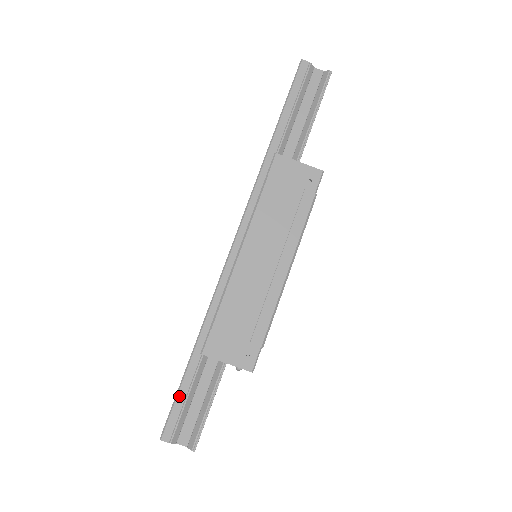
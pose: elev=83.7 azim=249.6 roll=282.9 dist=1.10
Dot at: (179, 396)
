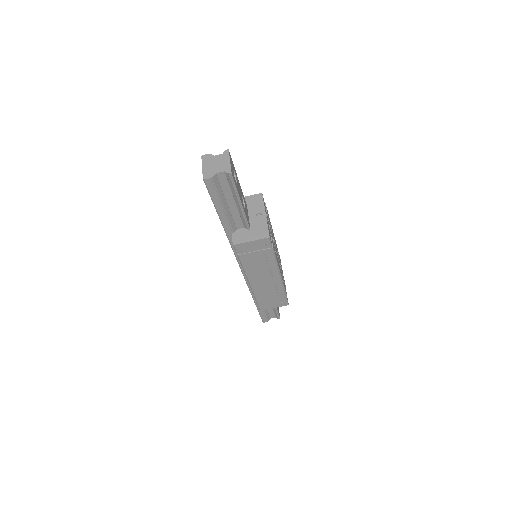
Dot at: (260, 313)
